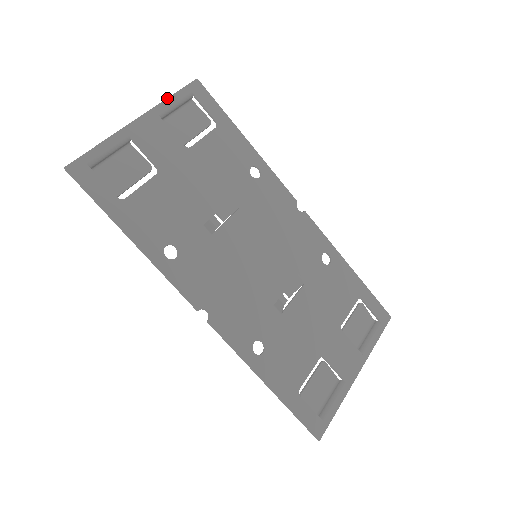
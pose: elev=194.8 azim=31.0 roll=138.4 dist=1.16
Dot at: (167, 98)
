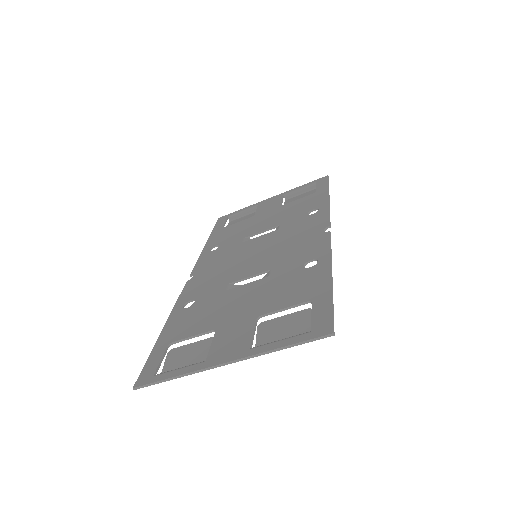
Dot at: (297, 187)
